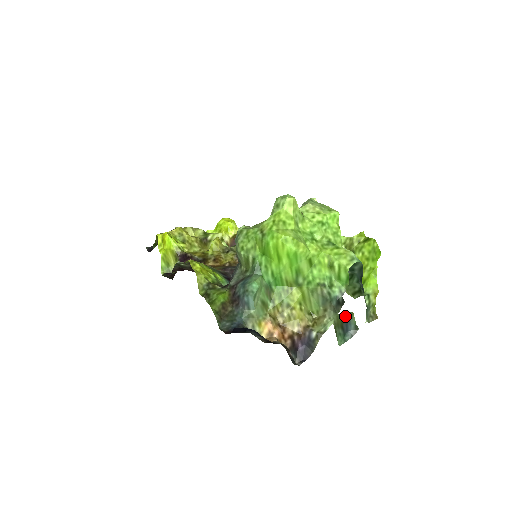
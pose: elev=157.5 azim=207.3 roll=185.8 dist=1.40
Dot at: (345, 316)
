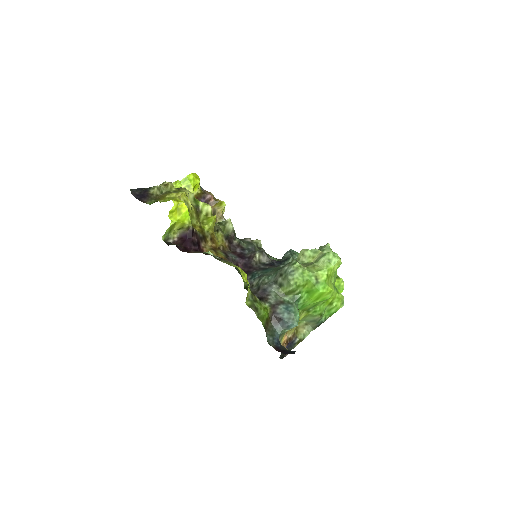
Dot at: occluded
